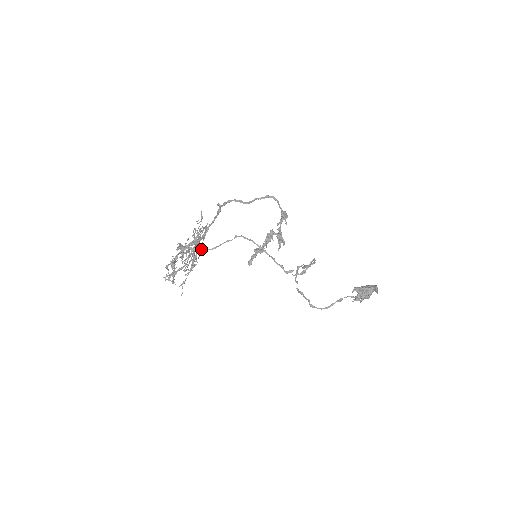
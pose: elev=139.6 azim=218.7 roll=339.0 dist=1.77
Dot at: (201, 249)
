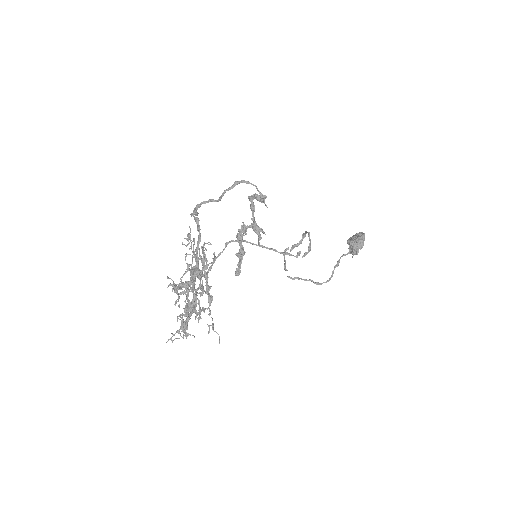
Dot at: occluded
